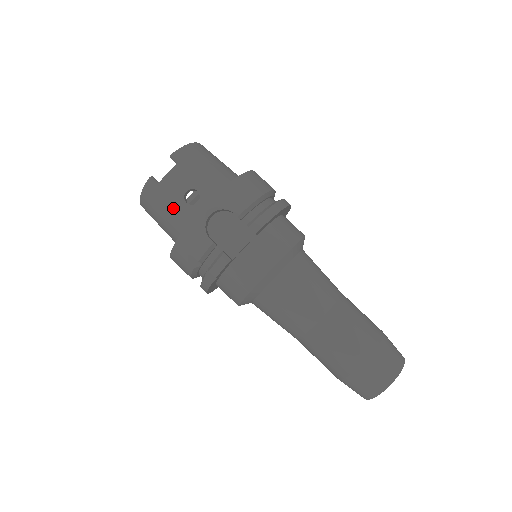
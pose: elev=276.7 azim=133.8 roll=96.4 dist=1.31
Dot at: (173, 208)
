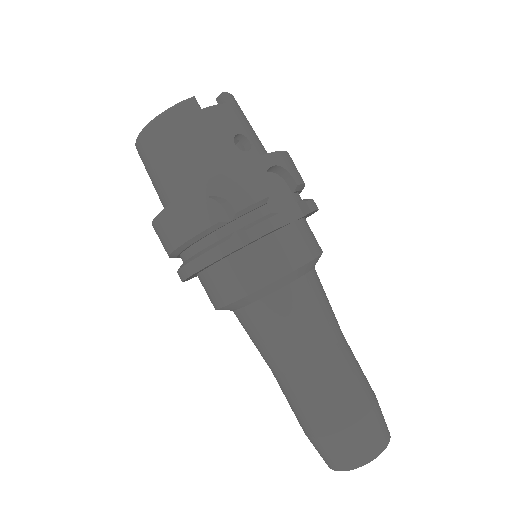
Dot at: (215, 142)
